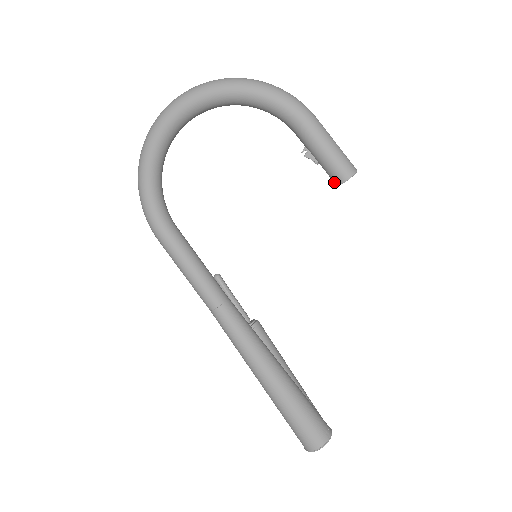
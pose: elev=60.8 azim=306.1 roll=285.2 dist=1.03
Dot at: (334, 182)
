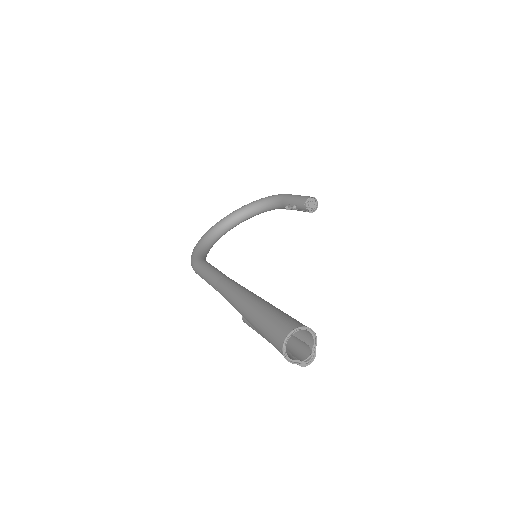
Dot at: (303, 206)
